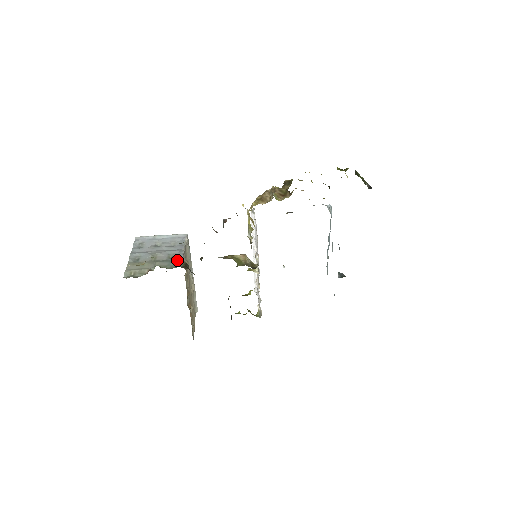
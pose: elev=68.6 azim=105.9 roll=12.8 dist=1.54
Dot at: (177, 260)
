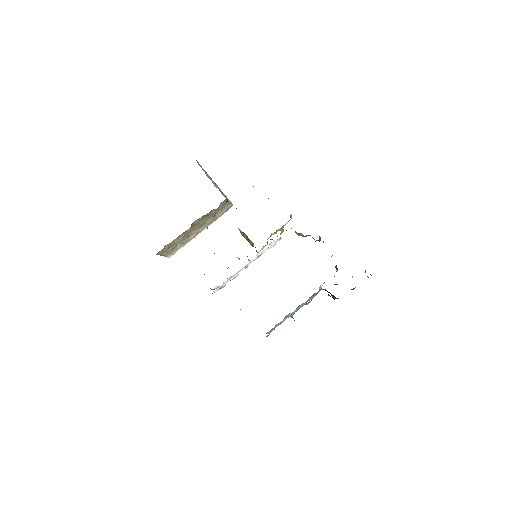
Dot at: occluded
